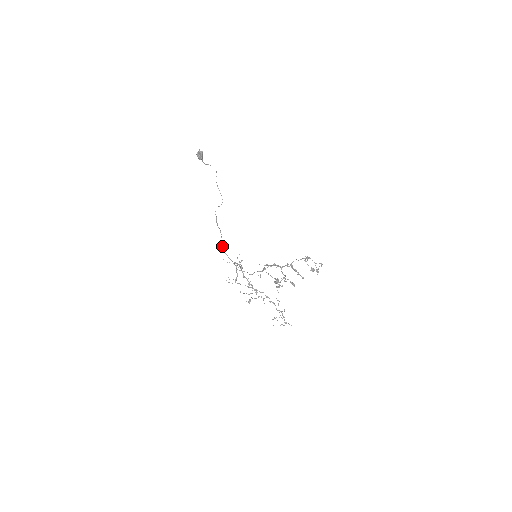
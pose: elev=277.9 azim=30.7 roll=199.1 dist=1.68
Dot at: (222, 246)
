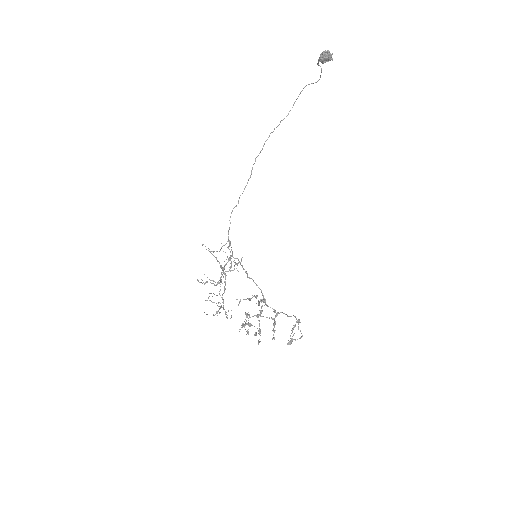
Dot at: (235, 206)
